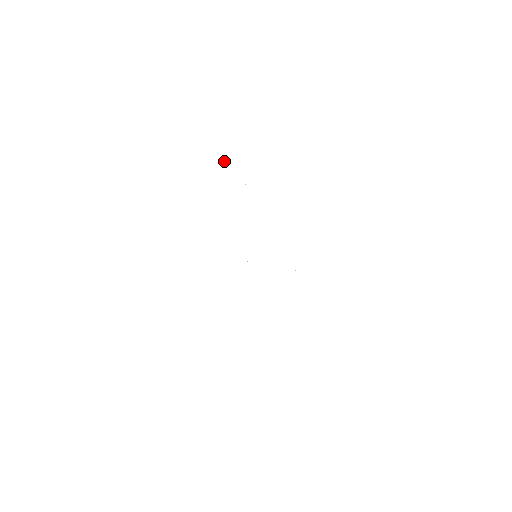
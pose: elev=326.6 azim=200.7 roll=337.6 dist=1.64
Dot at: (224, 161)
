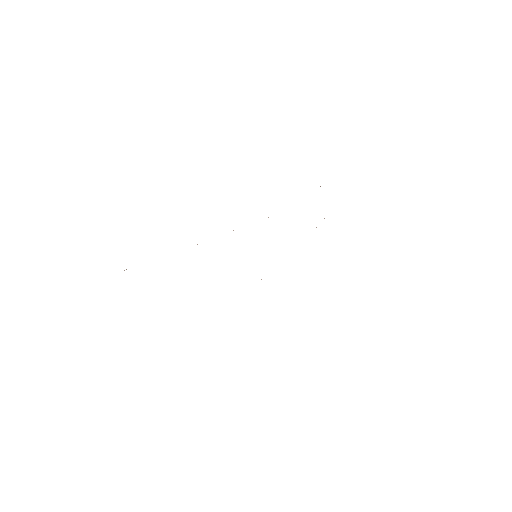
Dot at: occluded
